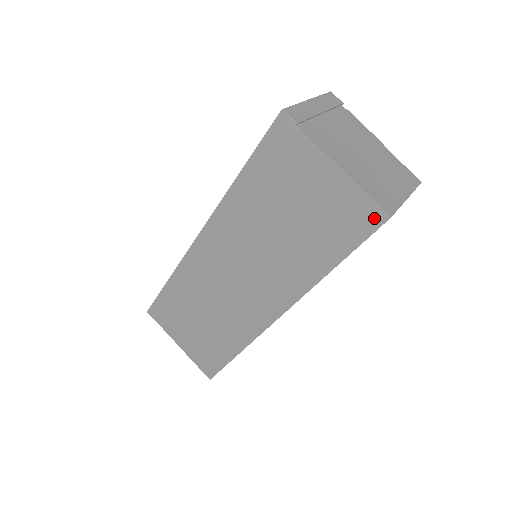
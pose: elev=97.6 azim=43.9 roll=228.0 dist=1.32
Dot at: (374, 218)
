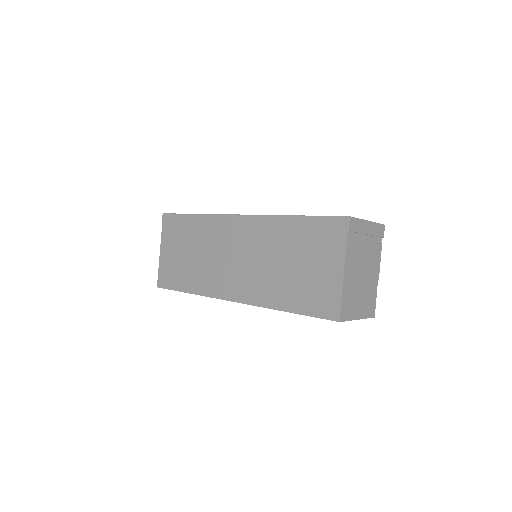
Dot at: (332, 313)
